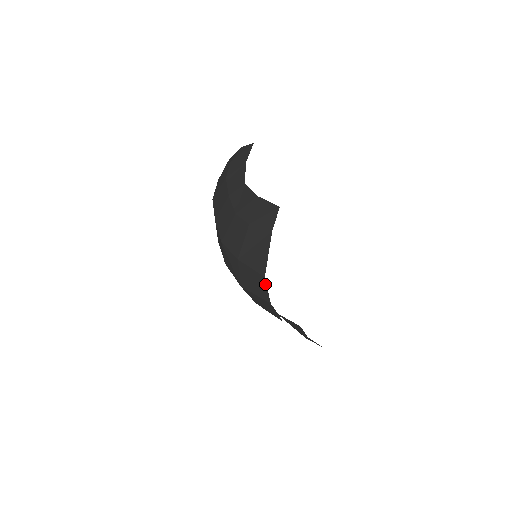
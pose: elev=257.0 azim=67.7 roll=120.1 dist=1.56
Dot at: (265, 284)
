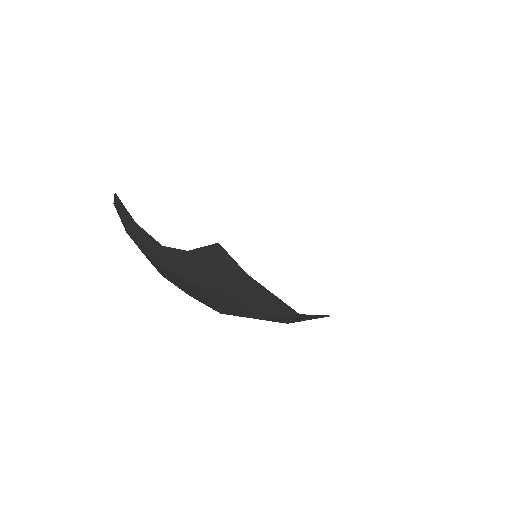
Dot at: (308, 315)
